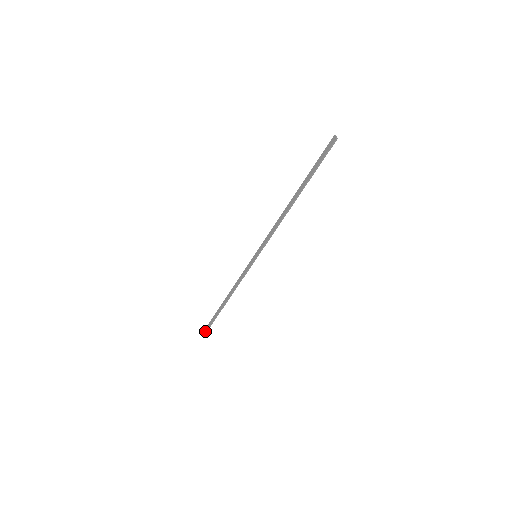
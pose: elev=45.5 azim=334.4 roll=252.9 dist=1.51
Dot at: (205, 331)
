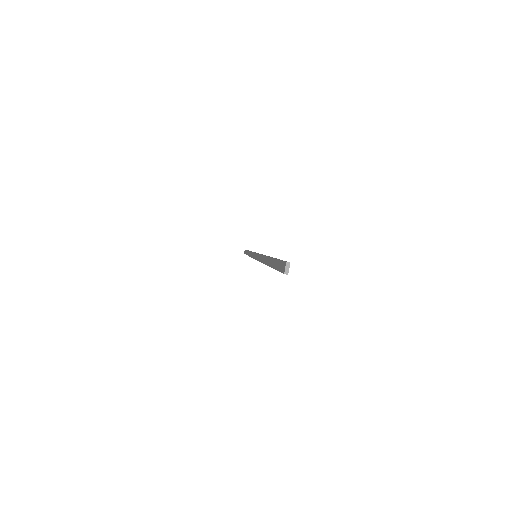
Dot at: (244, 252)
